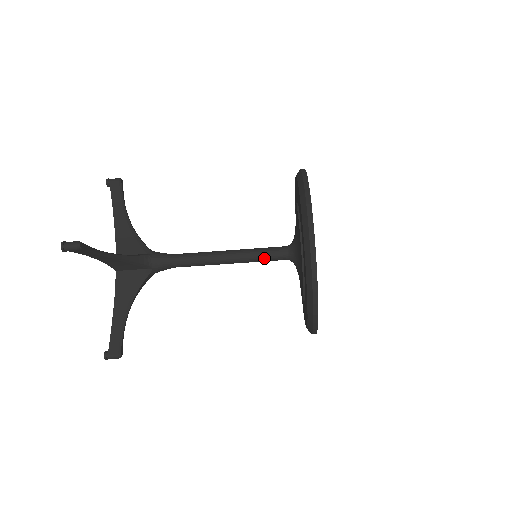
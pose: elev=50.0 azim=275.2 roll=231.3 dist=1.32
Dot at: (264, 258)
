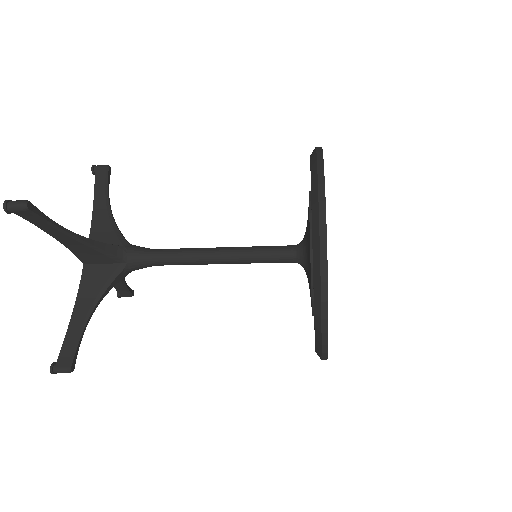
Dot at: (265, 257)
